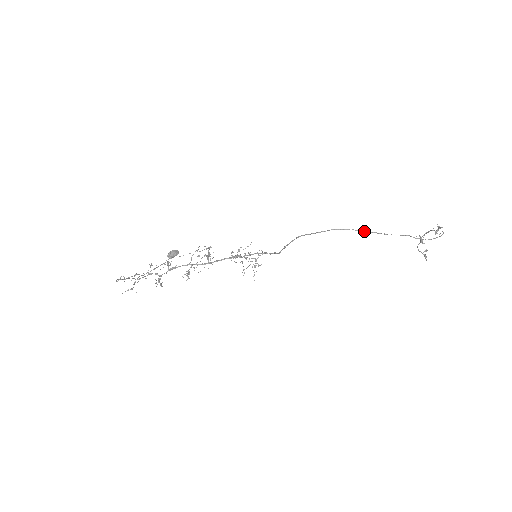
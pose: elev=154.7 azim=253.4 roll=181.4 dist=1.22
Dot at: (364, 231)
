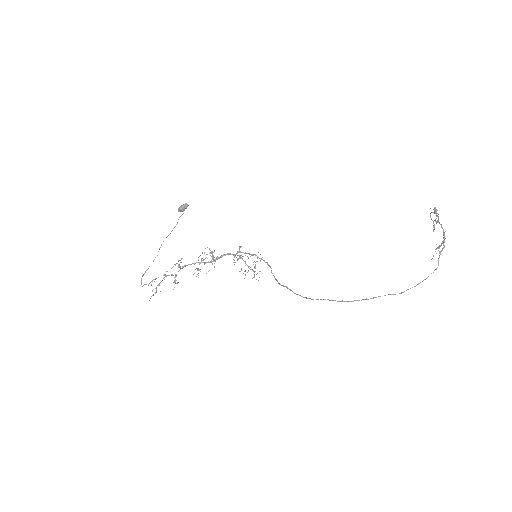
Dot at: occluded
